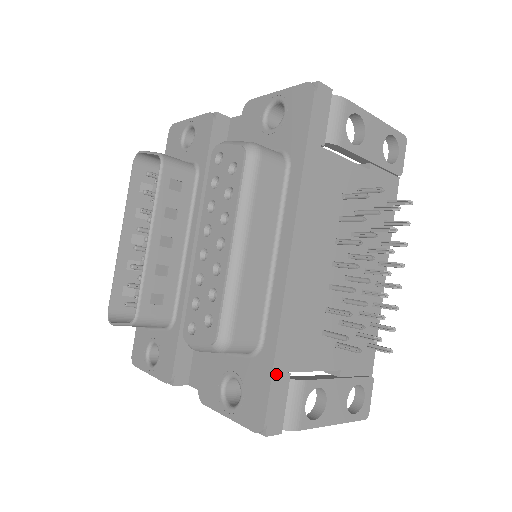
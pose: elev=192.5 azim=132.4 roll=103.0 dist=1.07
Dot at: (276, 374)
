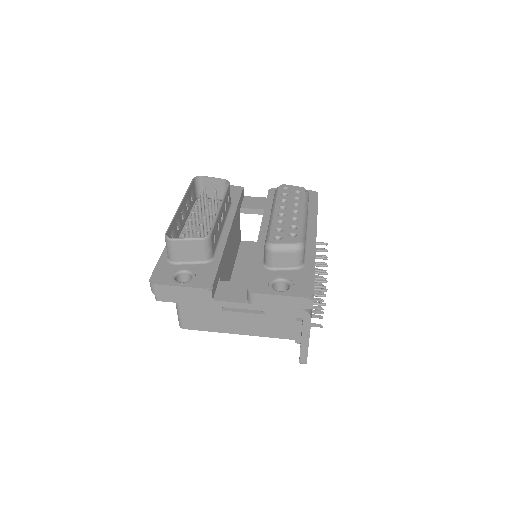
Dot at: (314, 277)
